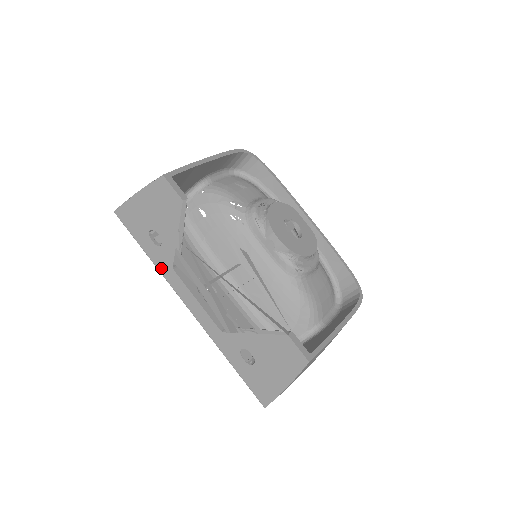
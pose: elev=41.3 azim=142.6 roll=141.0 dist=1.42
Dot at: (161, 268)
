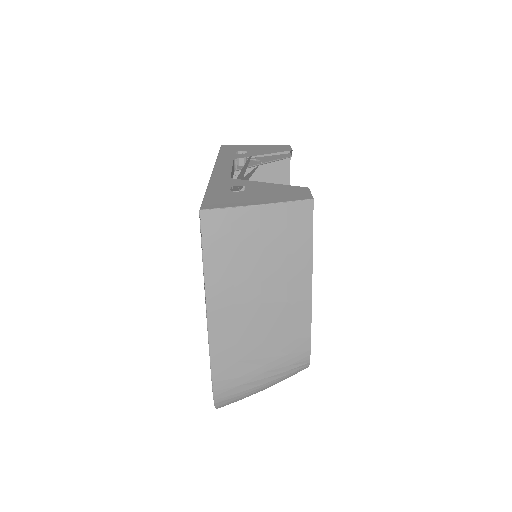
Dot at: (222, 158)
